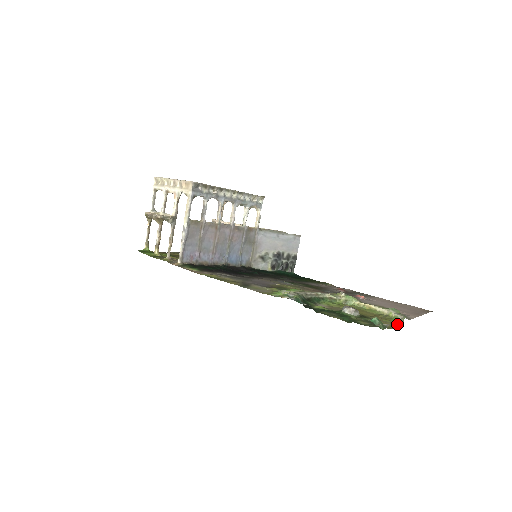
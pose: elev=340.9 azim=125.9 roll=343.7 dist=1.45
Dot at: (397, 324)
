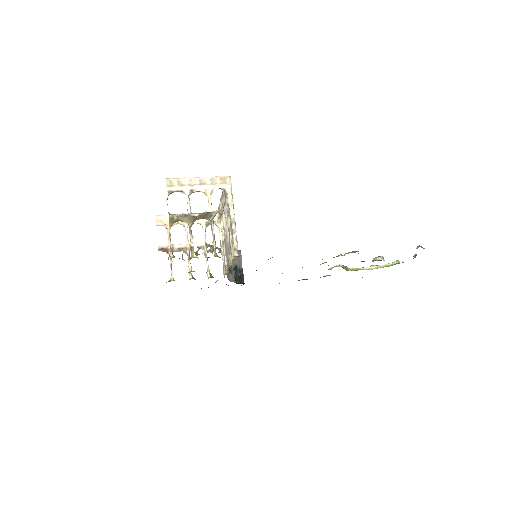
Dot at: occluded
